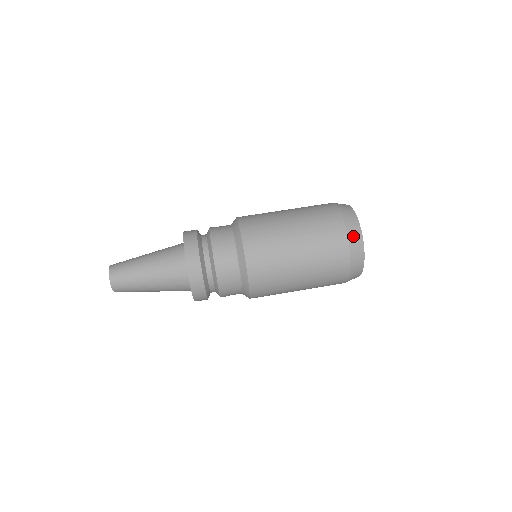
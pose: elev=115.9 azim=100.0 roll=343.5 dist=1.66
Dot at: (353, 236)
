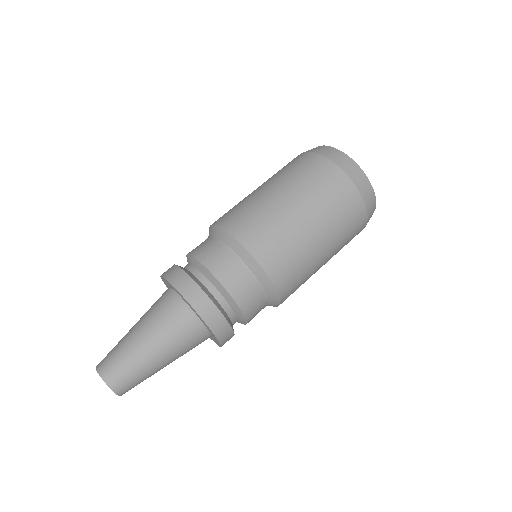
Dot at: (348, 168)
